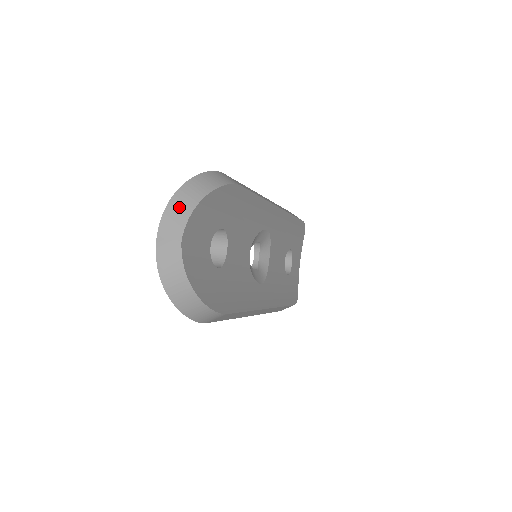
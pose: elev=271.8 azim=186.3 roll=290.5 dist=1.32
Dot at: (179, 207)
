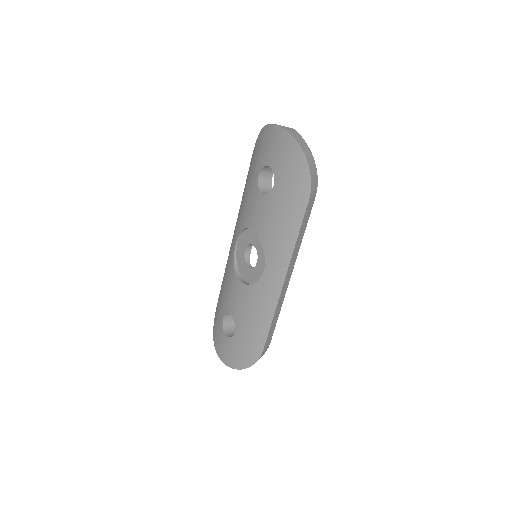
Dot at: occluded
